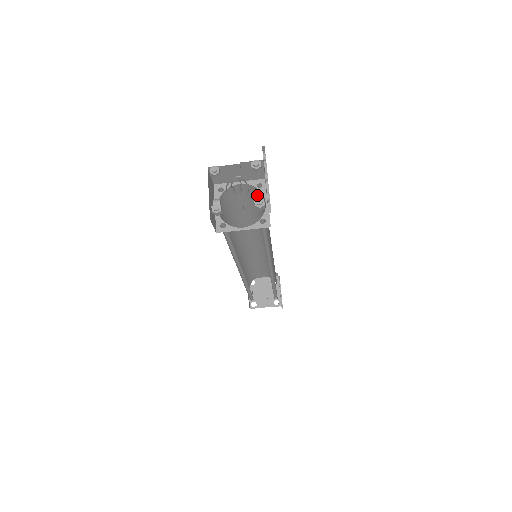
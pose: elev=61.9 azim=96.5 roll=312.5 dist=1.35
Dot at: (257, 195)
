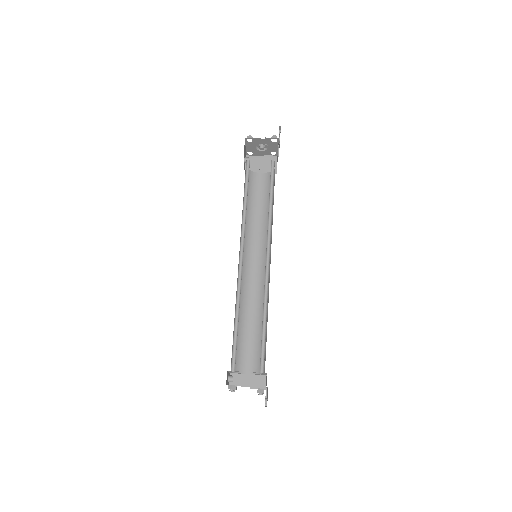
Dot at: (269, 181)
